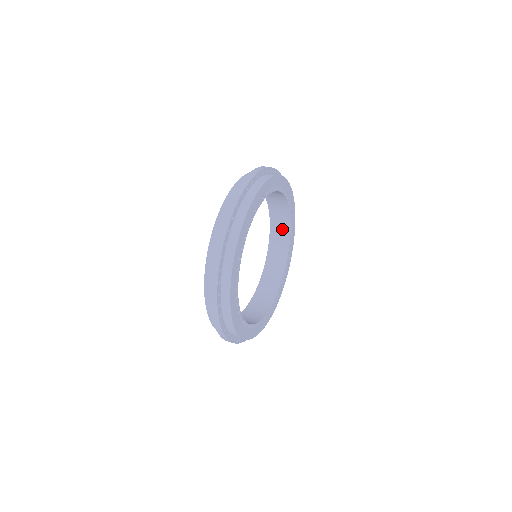
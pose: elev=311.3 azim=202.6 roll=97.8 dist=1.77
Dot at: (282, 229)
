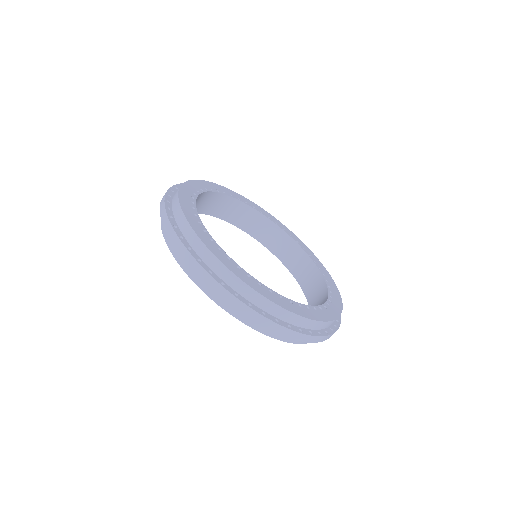
Dot at: (228, 207)
